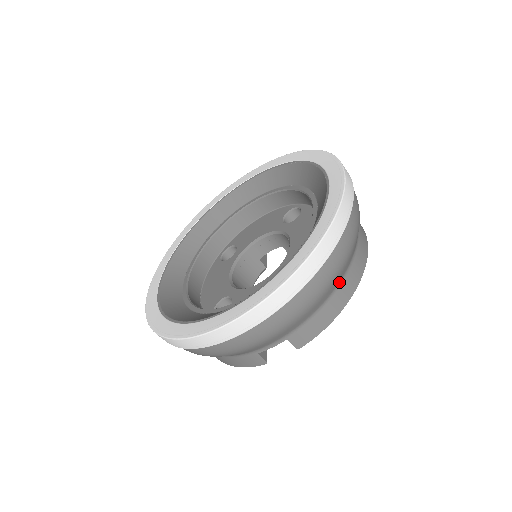
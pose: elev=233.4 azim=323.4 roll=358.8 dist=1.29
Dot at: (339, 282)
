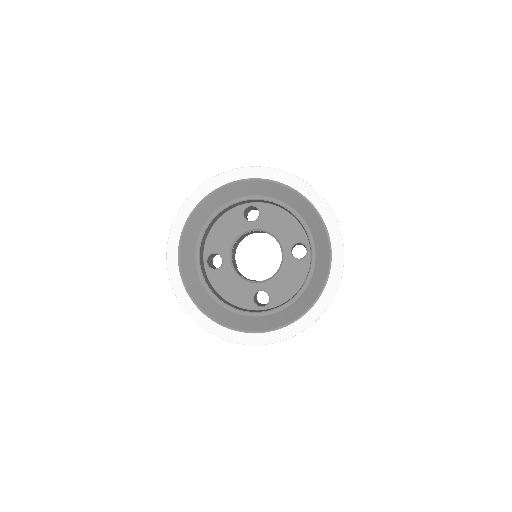
Dot at: occluded
